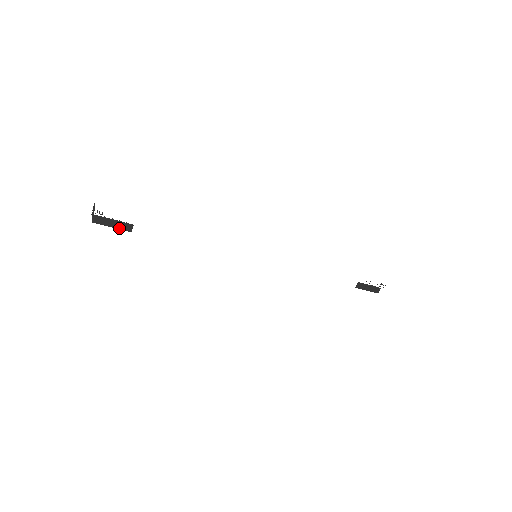
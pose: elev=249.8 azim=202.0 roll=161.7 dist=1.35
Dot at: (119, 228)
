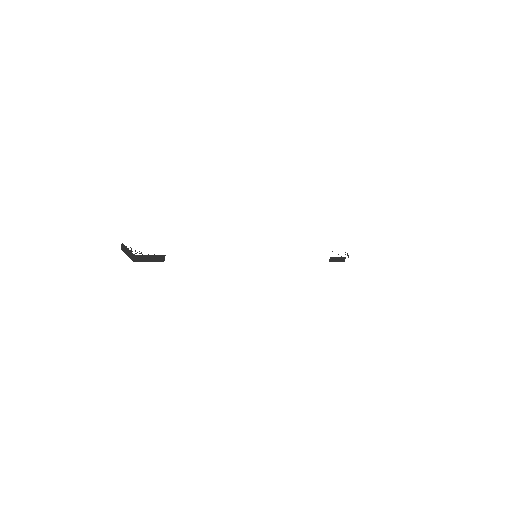
Dot at: (154, 261)
